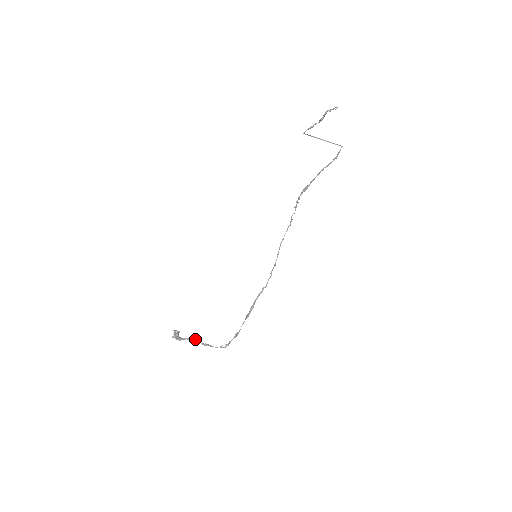
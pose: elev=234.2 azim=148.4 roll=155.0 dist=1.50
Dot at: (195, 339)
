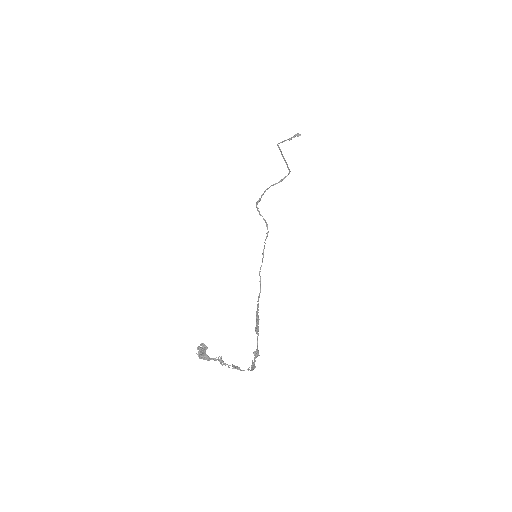
Dot at: occluded
